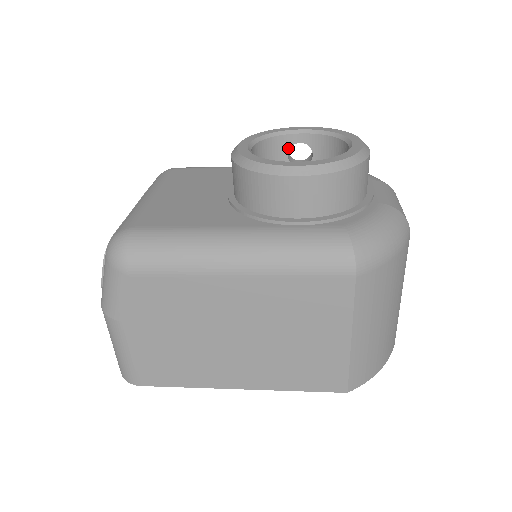
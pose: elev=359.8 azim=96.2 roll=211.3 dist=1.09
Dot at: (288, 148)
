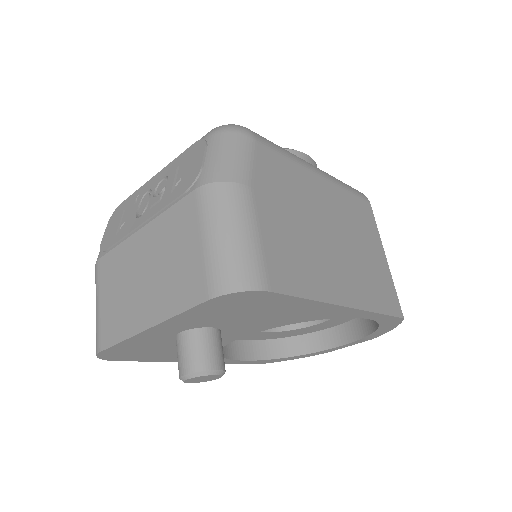
Dot at: occluded
